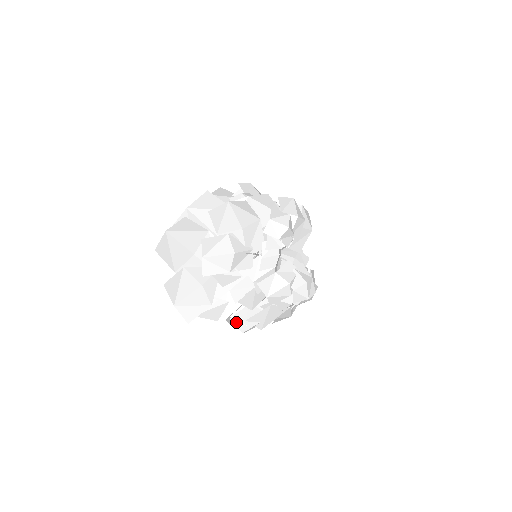
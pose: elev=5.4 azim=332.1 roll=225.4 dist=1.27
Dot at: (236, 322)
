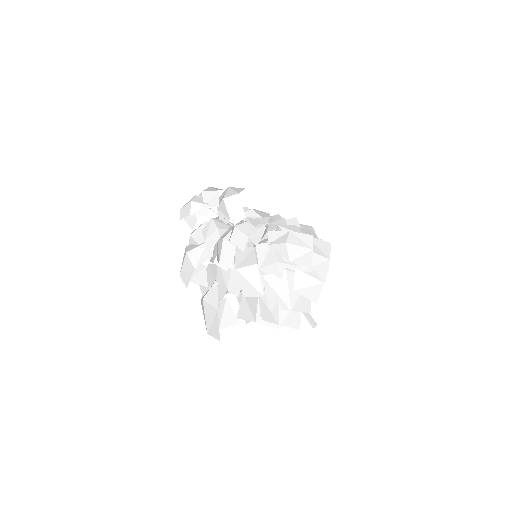
Dot at: (267, 319)
